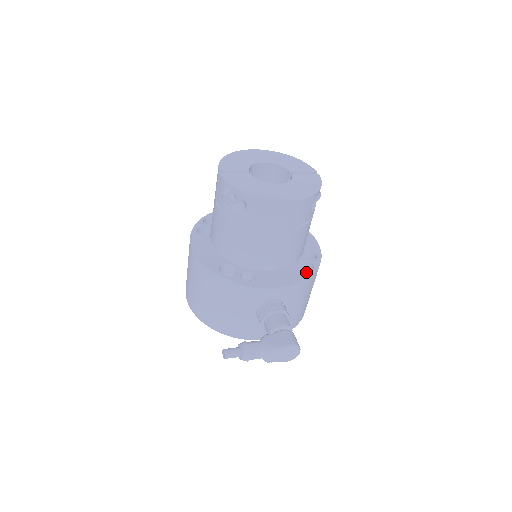
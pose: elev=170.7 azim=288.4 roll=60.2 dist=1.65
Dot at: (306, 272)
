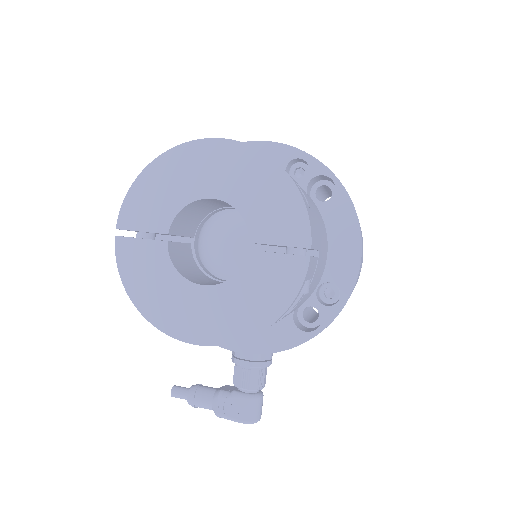
Dot at: (300, 333)
